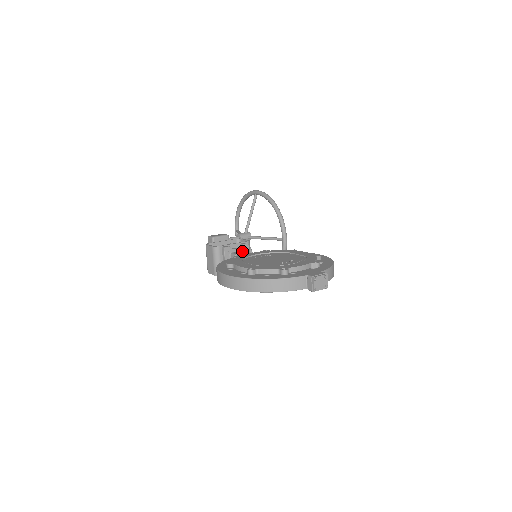
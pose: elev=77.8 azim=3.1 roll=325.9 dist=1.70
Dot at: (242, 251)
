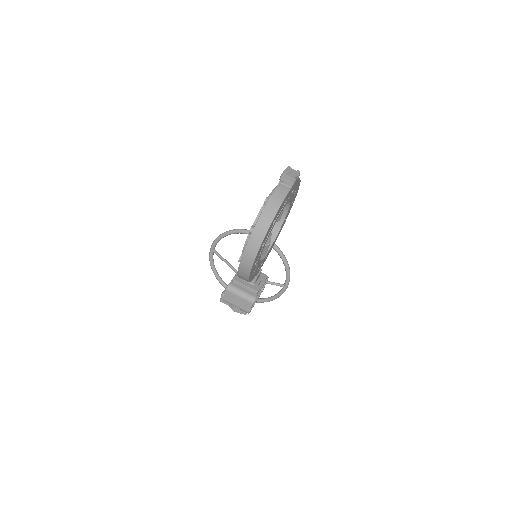
Dot at: occluded
